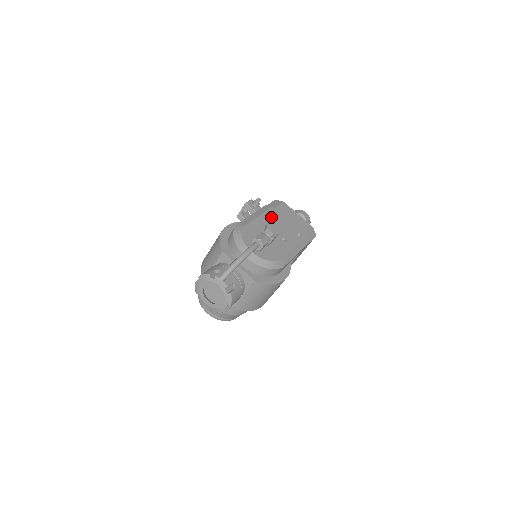
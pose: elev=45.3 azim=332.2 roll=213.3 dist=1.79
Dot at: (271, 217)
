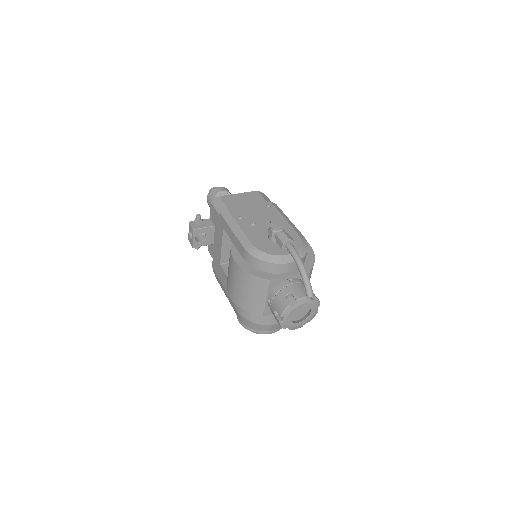
Dot at: (242, 217)
